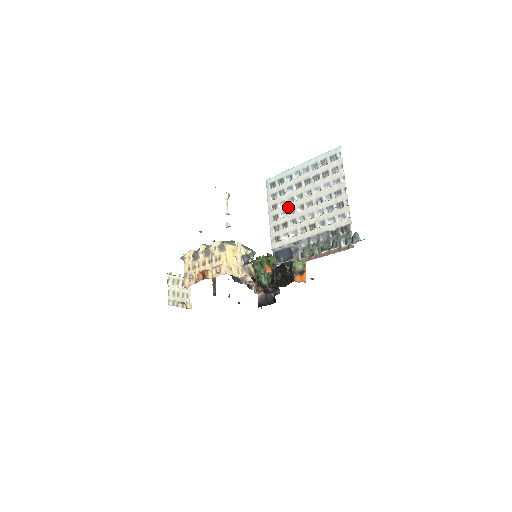
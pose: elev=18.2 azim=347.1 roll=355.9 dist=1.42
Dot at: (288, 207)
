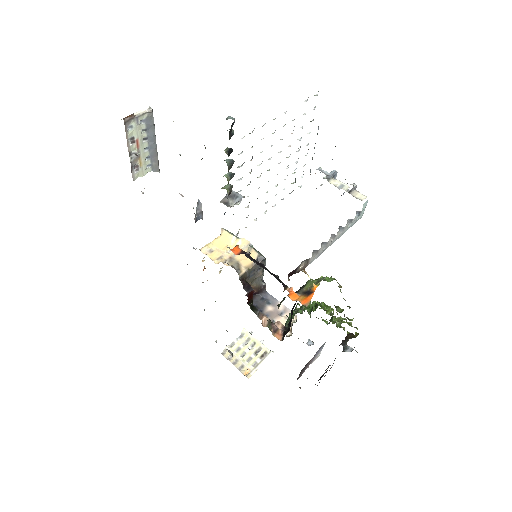
Dot at: occluded
